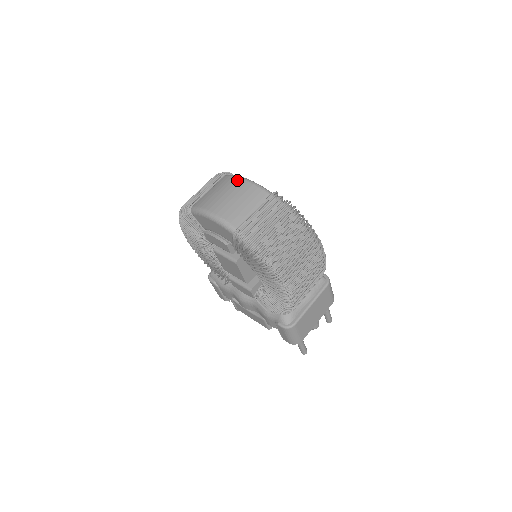
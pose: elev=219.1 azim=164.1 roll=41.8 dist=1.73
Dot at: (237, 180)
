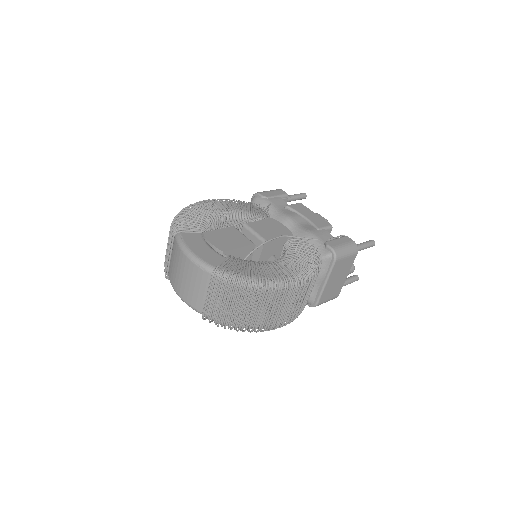
Dot at: (182, 255)
